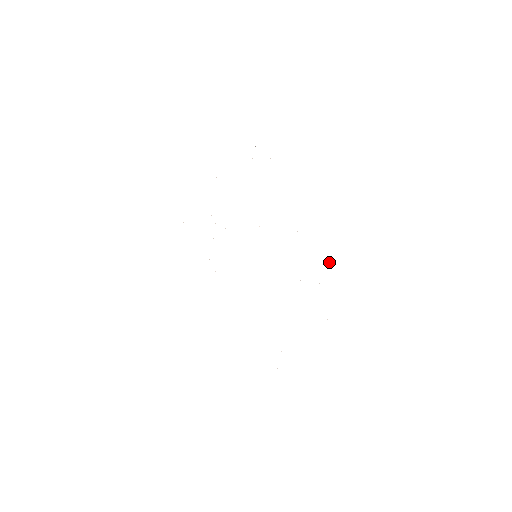
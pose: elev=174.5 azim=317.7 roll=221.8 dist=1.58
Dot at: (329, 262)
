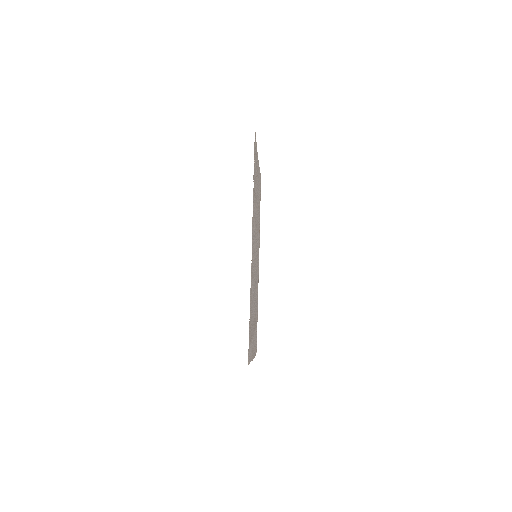
Dot at: occluded
